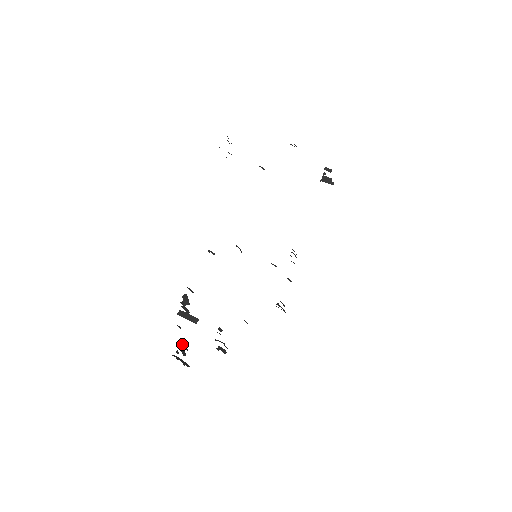
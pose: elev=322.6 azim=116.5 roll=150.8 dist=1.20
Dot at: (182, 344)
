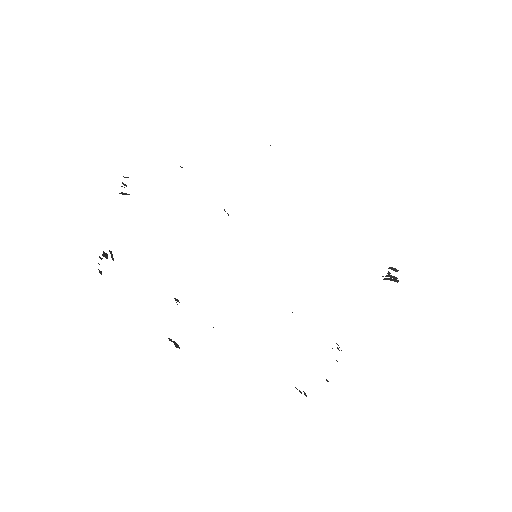
Dot at: (111, 252)
